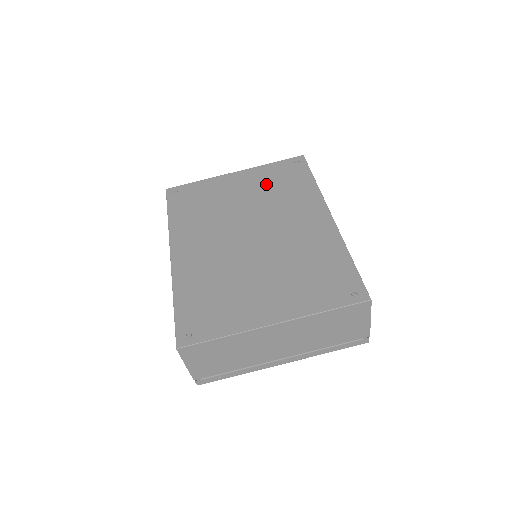
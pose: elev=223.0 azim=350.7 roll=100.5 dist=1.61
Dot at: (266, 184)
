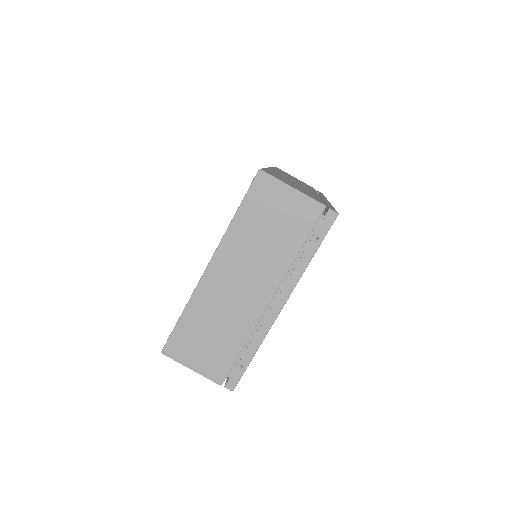
Dot at: occluded
